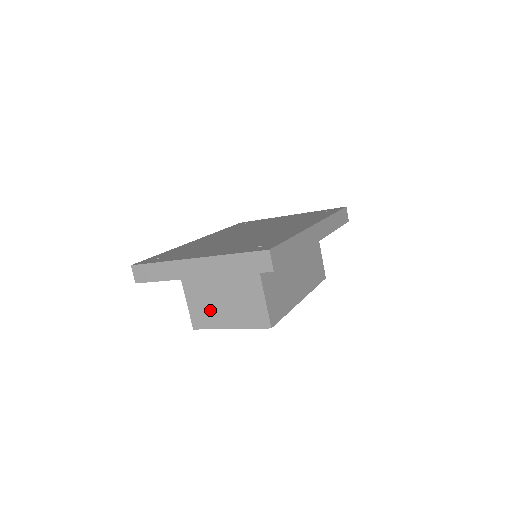
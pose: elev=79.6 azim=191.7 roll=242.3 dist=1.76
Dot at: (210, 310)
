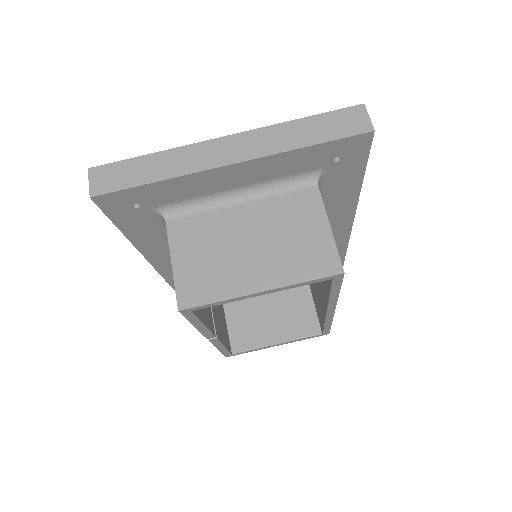
Dot at: (220, 265)
